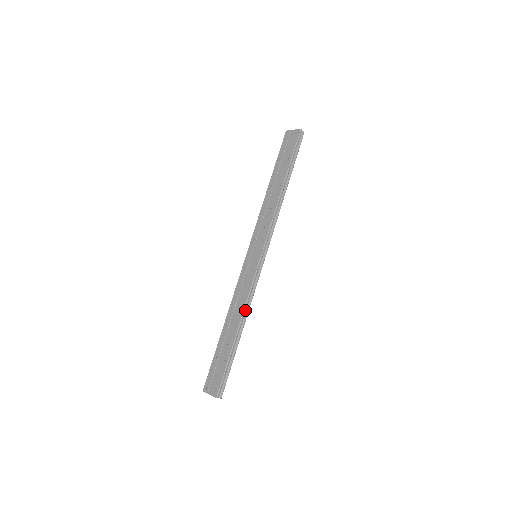
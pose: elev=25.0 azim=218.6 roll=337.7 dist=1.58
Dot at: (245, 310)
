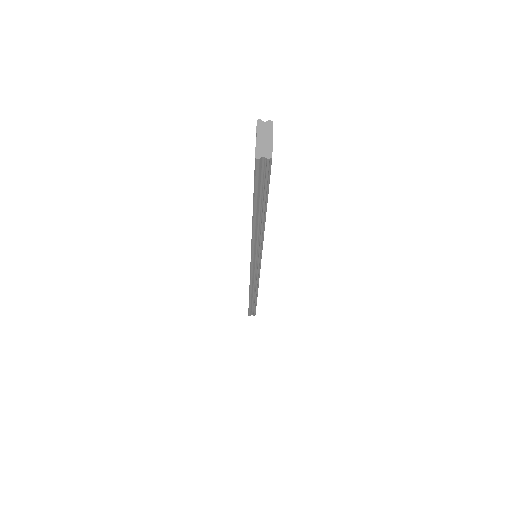
Dot at: occluded
